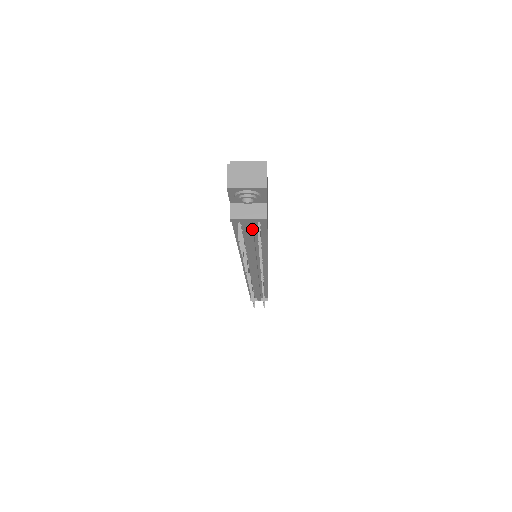
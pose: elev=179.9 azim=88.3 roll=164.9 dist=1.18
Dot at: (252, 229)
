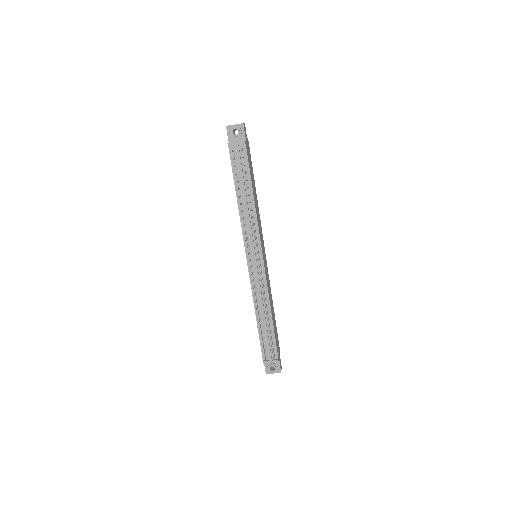
Dot at: (240, 157)
